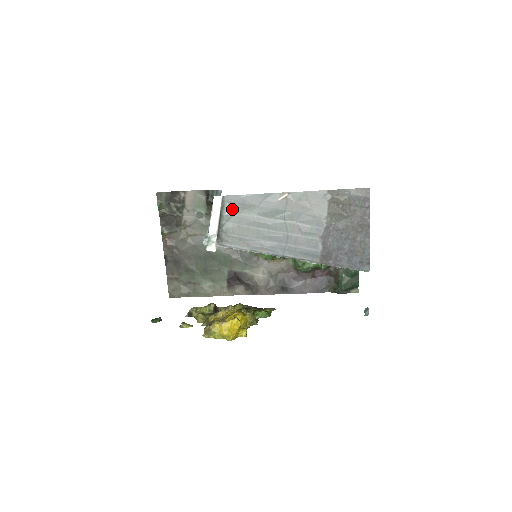
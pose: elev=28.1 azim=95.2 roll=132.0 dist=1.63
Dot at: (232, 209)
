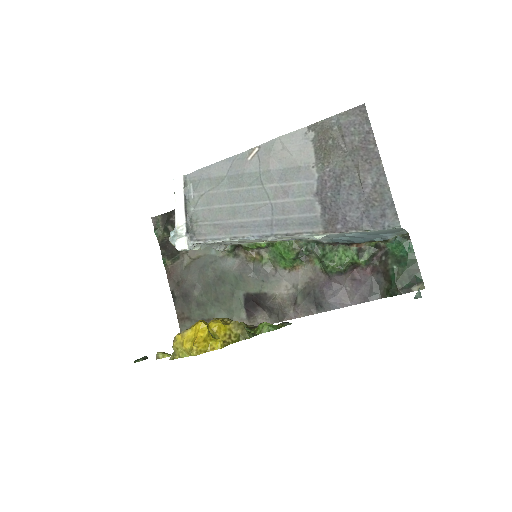
Dot at: (197, 189)
